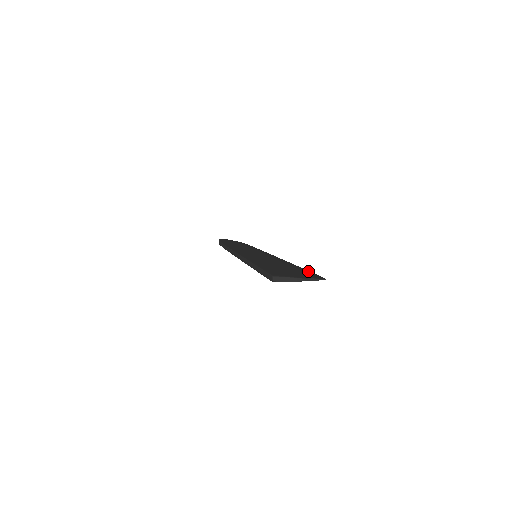
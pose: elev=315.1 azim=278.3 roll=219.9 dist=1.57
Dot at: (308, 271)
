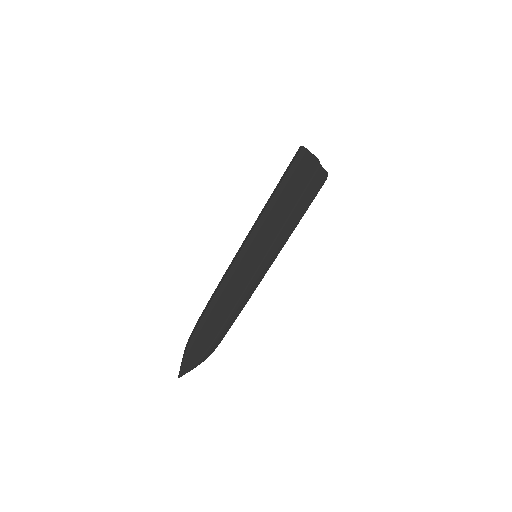
Dot at: (311, 199)
